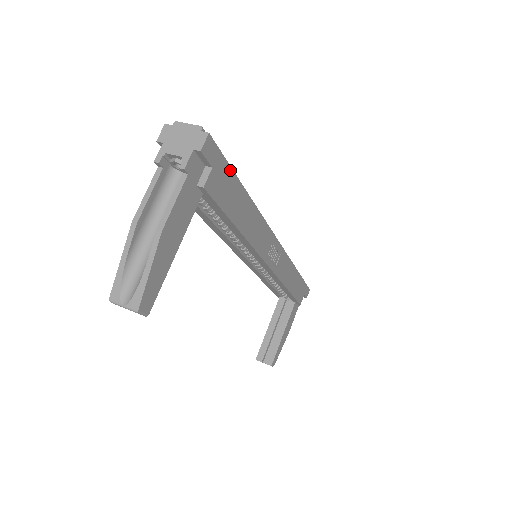
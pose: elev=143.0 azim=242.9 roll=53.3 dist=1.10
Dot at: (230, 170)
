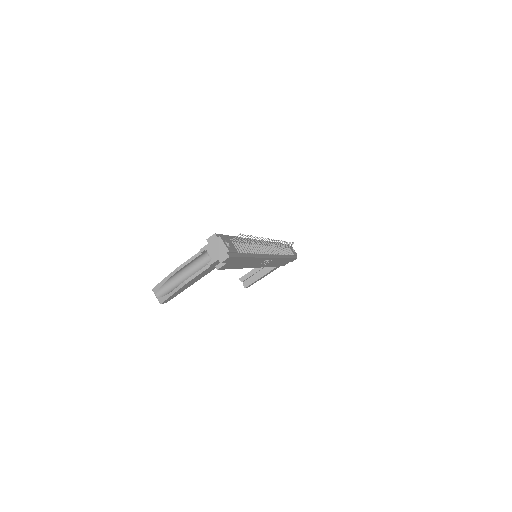
Dot at: (240, 258)
